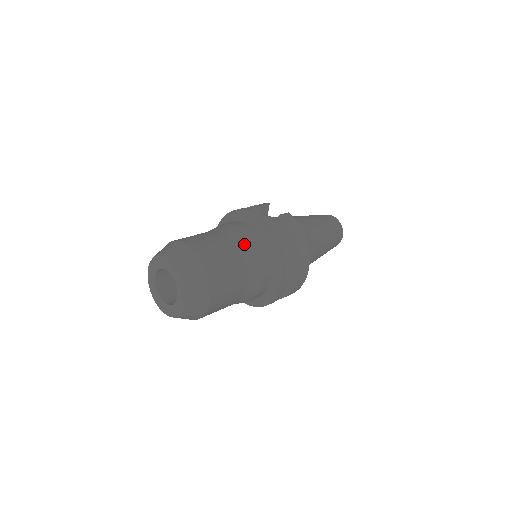
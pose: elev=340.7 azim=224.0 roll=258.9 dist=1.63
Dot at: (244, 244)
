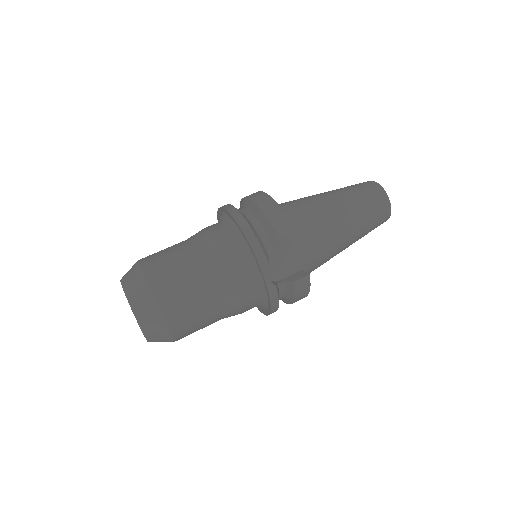
Dot at: (231, 309)
